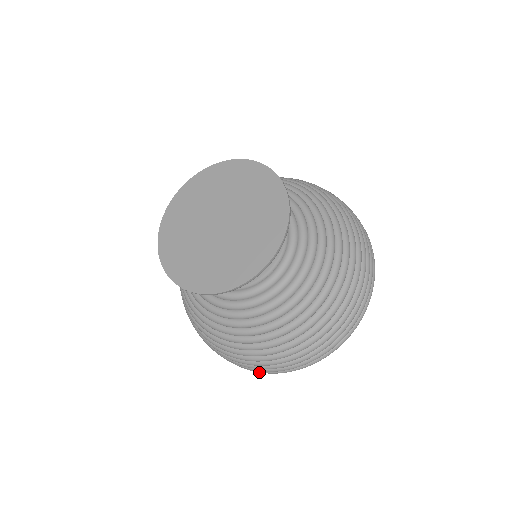
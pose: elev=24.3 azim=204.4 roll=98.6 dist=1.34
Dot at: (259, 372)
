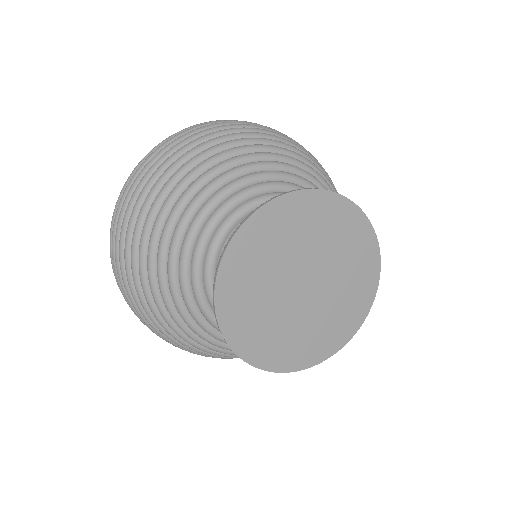
Dot at: occluded
